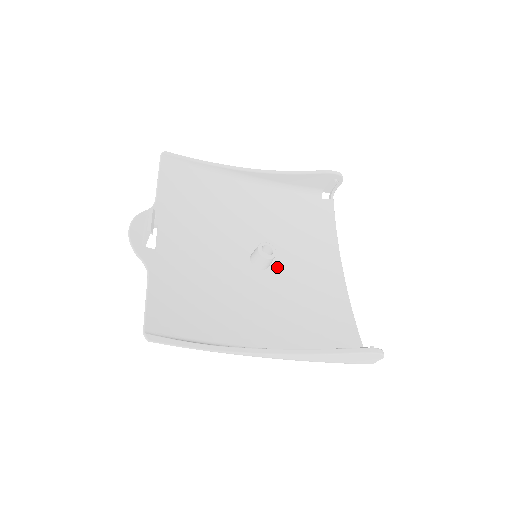
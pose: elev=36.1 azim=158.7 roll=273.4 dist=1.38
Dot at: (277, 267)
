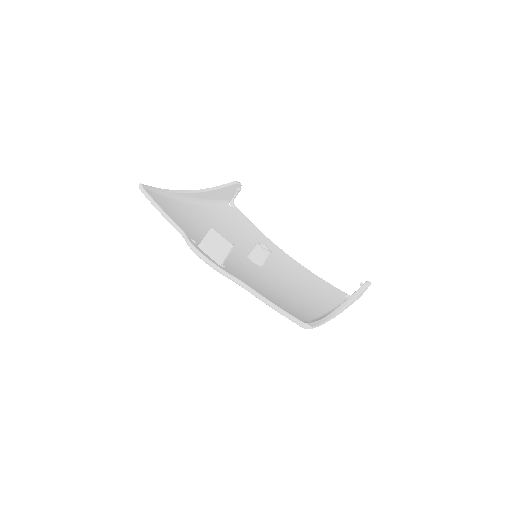
Dot at: occluded
